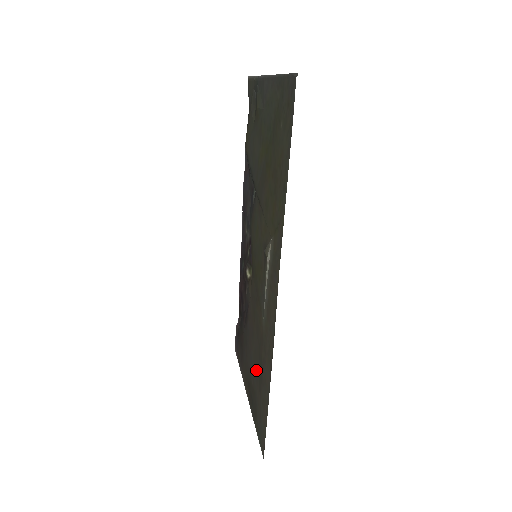
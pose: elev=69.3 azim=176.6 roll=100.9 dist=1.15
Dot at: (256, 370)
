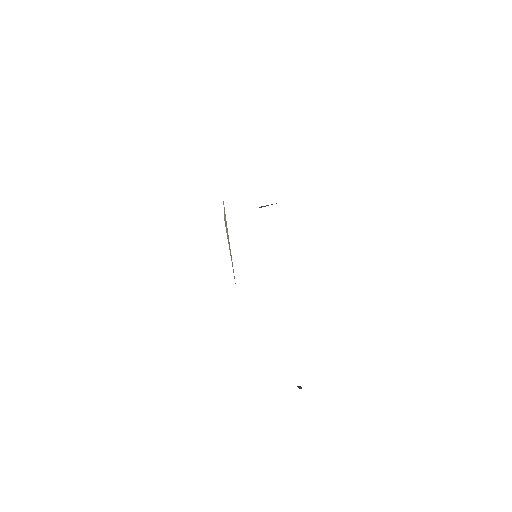
Dot at: occluded
